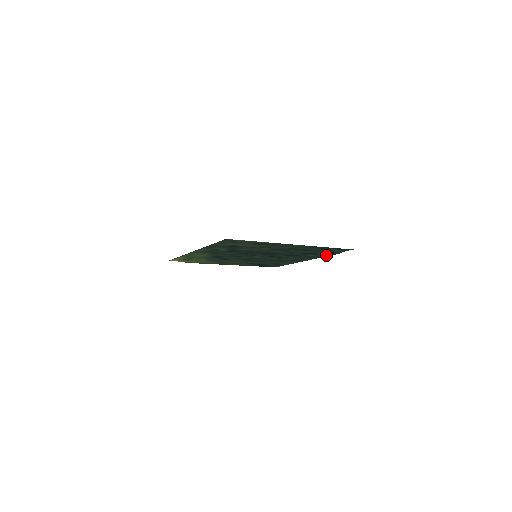
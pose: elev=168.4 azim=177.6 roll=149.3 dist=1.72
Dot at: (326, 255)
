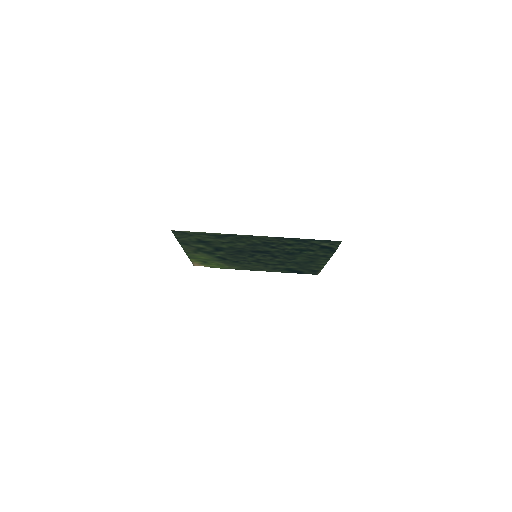
Dot at: (329, 252)
